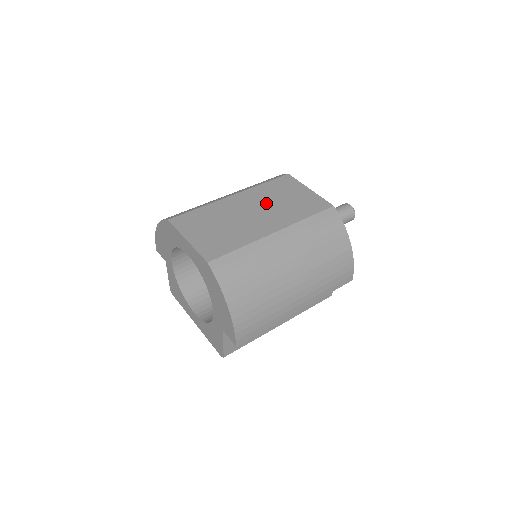
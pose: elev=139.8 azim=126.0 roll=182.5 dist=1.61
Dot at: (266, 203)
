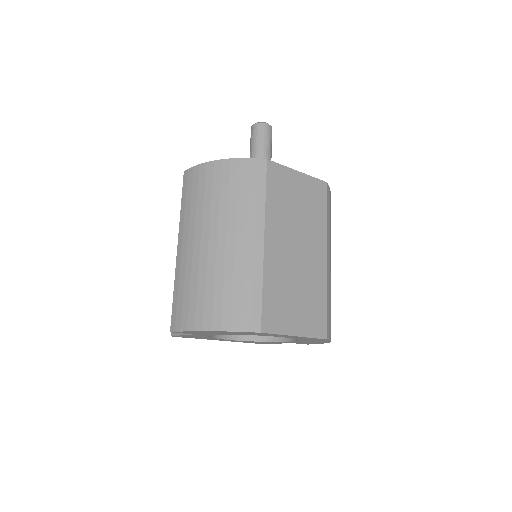
Dot at: (293, 226)
